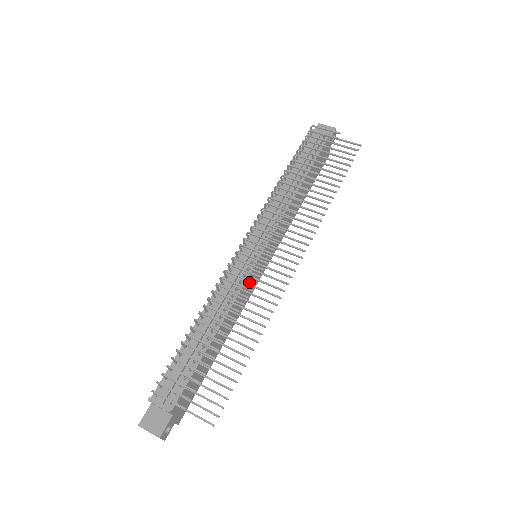
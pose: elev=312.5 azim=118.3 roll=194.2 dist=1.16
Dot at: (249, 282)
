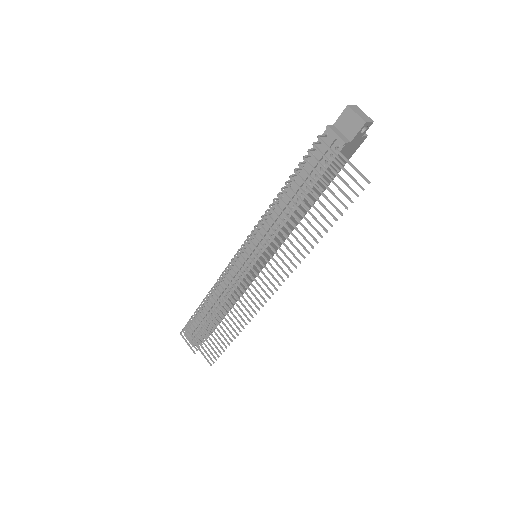
Dot at: (247, 277)
